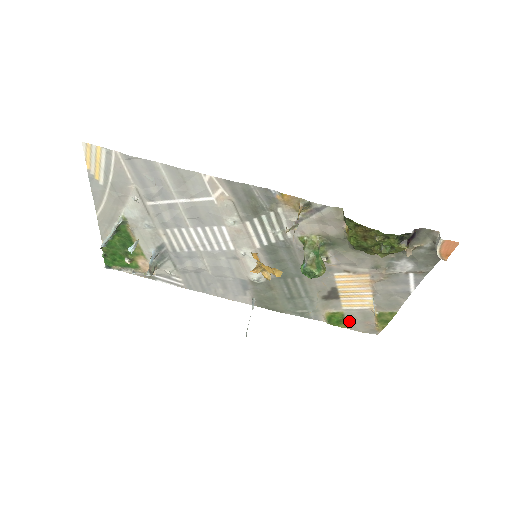
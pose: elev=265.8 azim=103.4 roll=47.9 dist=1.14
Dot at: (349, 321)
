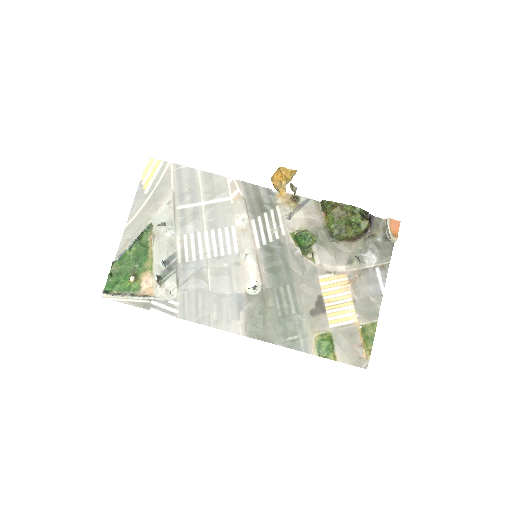
Dot at: (337, 346)
